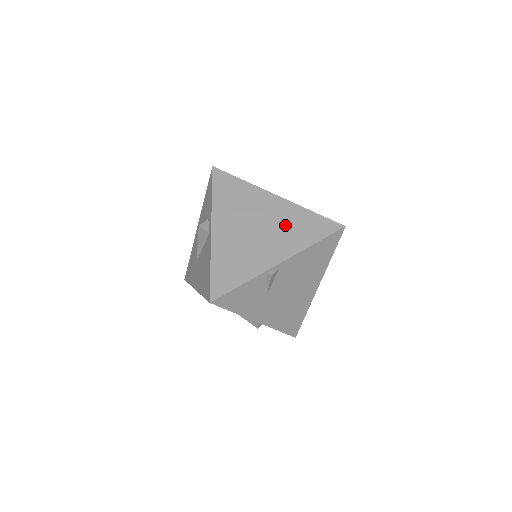
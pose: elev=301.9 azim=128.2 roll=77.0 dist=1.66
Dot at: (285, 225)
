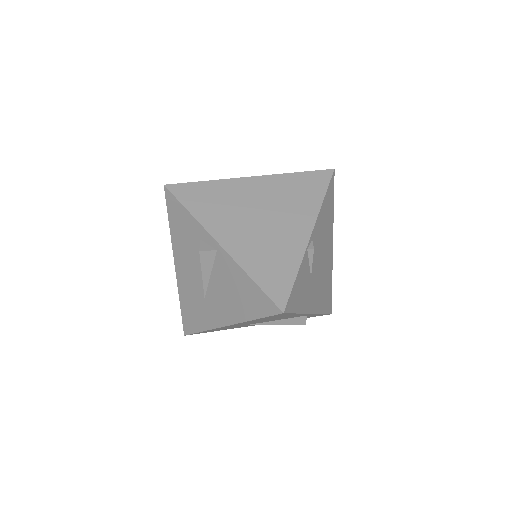
Dot at: (284, 198)
